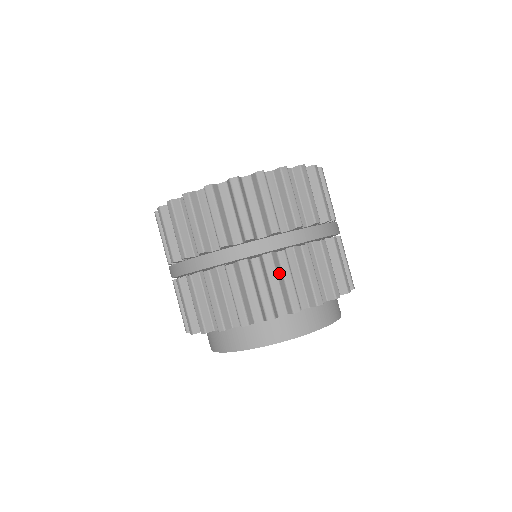
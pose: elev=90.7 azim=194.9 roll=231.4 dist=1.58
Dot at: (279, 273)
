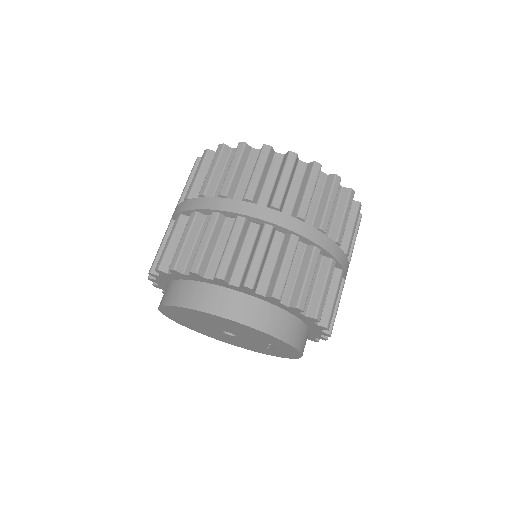
Dot at: occluded
